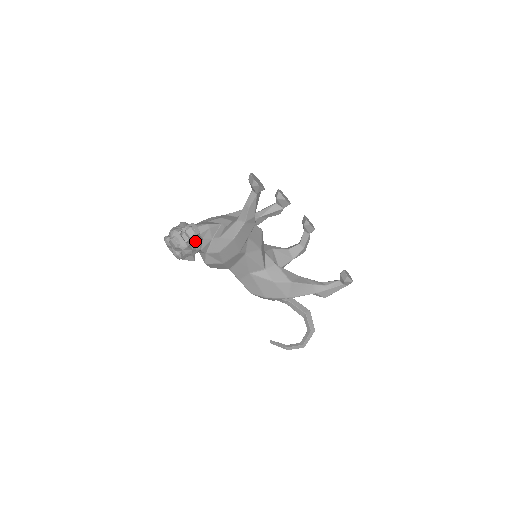
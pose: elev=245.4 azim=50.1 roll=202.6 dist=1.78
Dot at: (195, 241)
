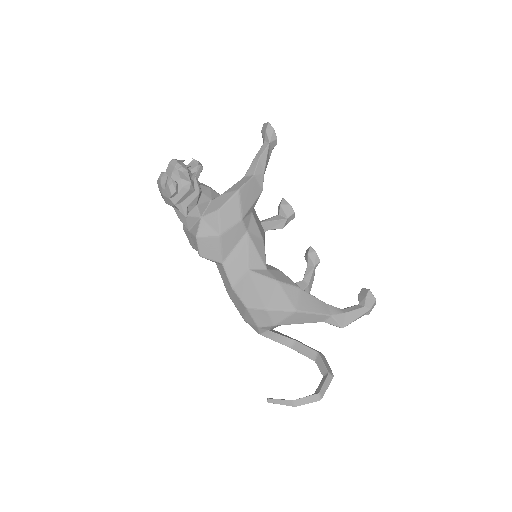
Dot at: (196, 178)
